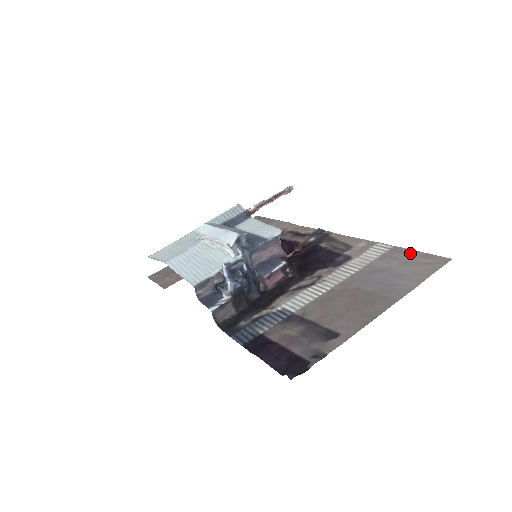
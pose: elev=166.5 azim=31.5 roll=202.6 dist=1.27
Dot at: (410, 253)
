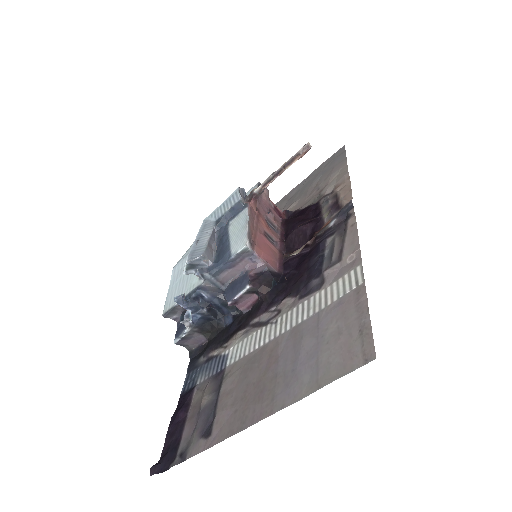
Dot at: (359, 311)
